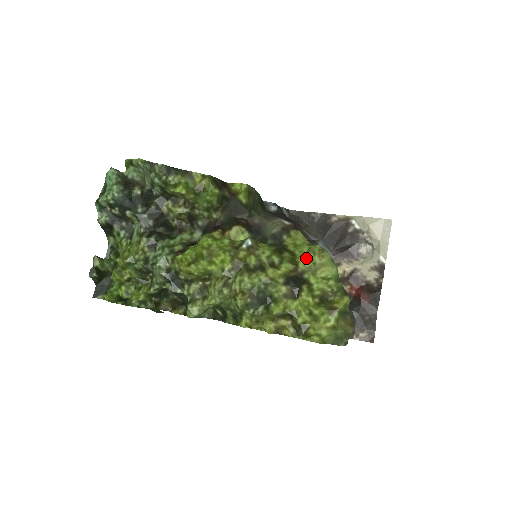
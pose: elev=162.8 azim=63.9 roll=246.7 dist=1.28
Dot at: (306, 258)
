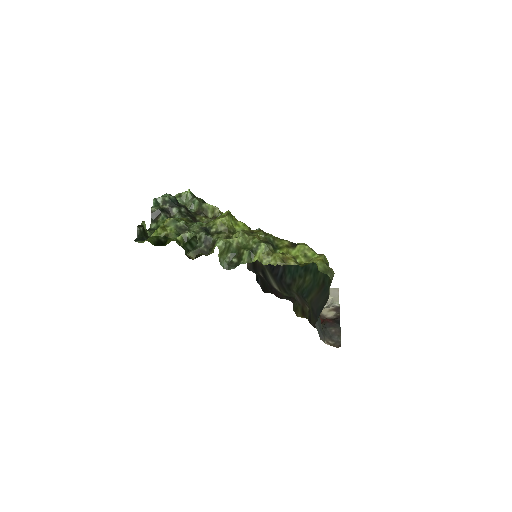
Dot at: occluded
